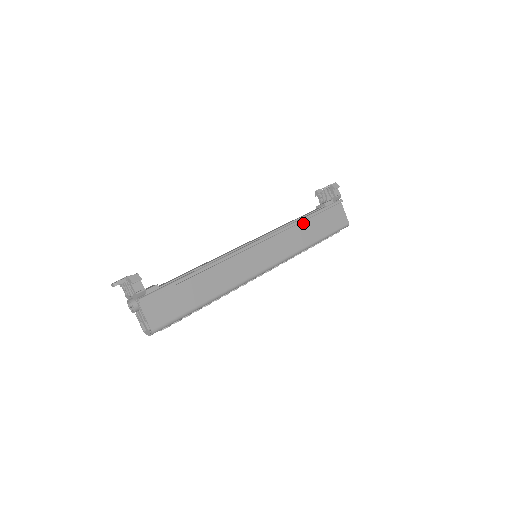
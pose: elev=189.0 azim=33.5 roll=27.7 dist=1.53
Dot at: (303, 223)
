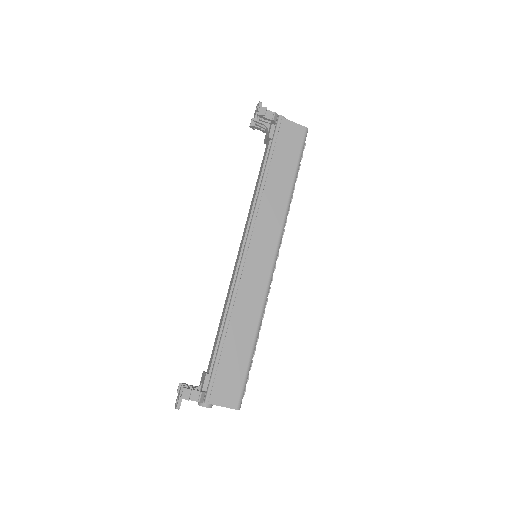
Dot at: (267, 182)
